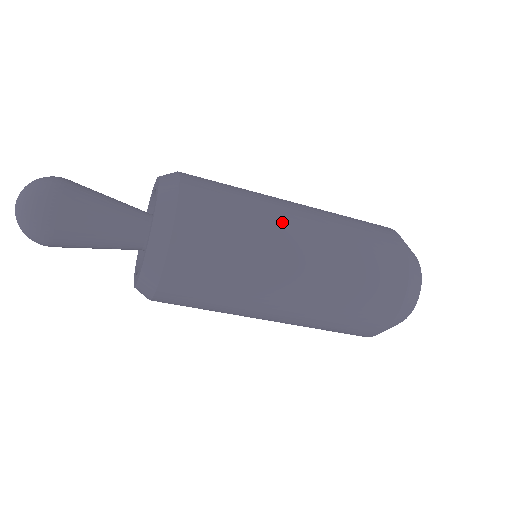
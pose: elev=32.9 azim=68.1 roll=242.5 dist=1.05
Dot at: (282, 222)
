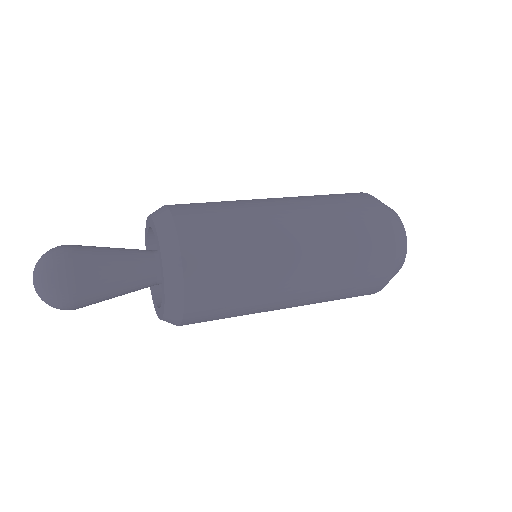
Dot at: (268, 213)
